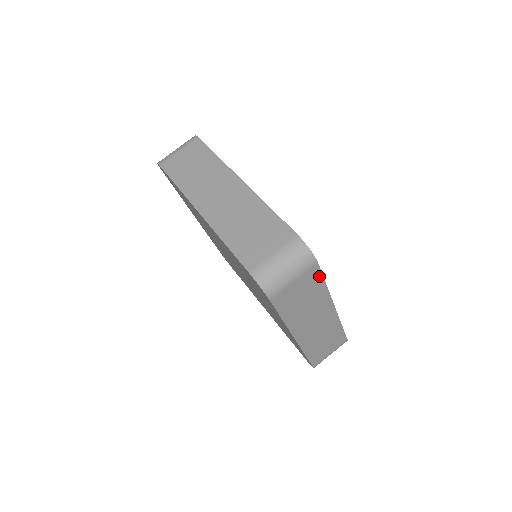
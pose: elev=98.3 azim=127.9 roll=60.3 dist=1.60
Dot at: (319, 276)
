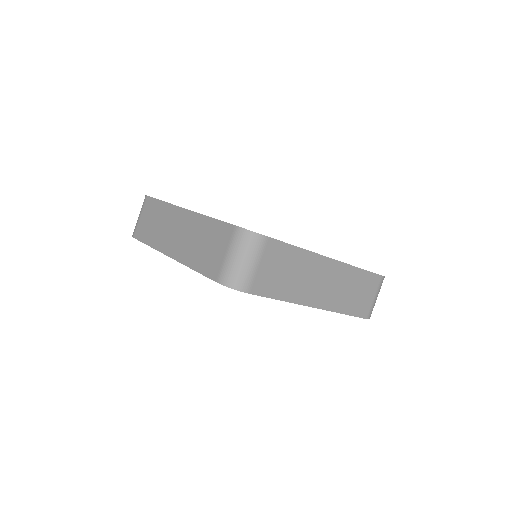
Dot at: (283, 246)
